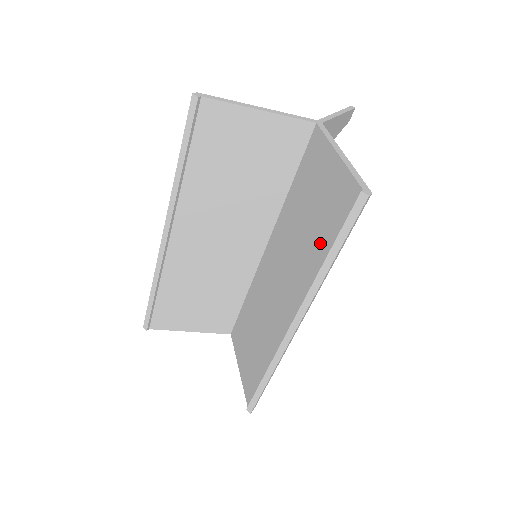
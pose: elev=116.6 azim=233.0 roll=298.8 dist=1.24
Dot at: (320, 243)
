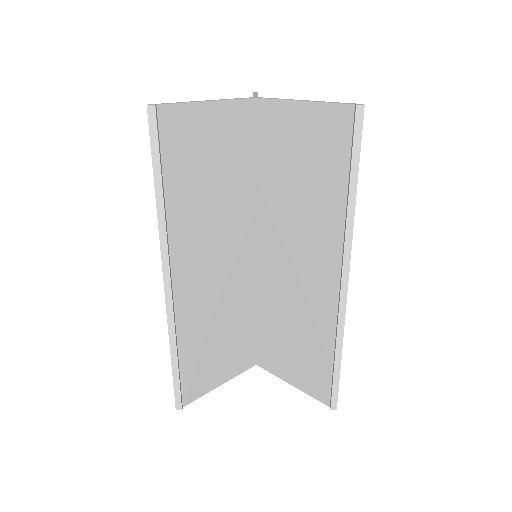
Dot at: (330, 185)
